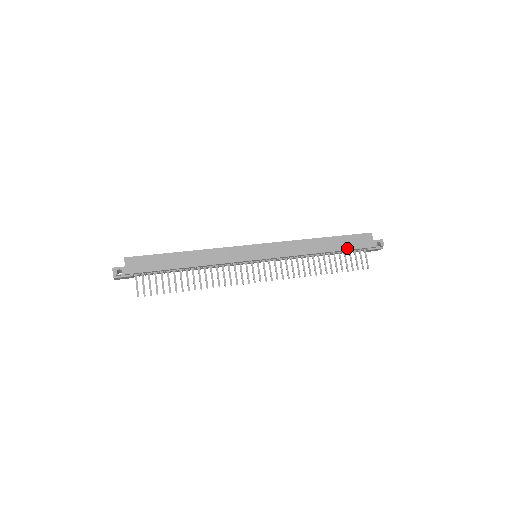
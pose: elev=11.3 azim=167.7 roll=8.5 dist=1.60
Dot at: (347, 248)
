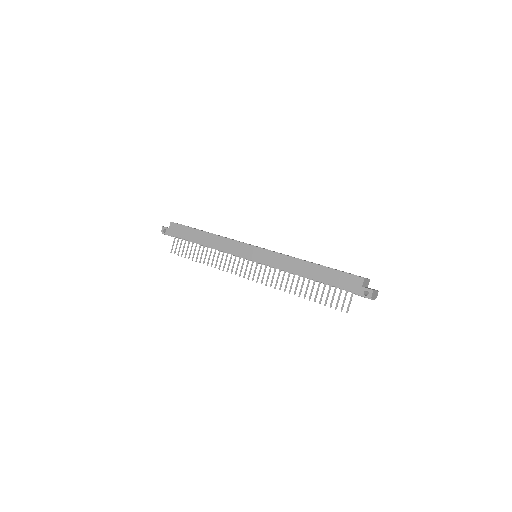
Dot at: (330, 283)
